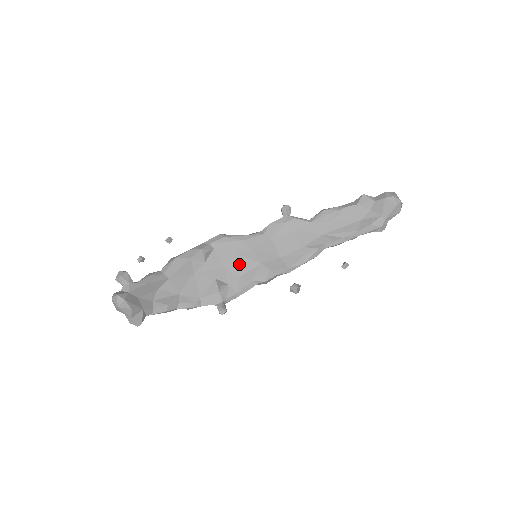
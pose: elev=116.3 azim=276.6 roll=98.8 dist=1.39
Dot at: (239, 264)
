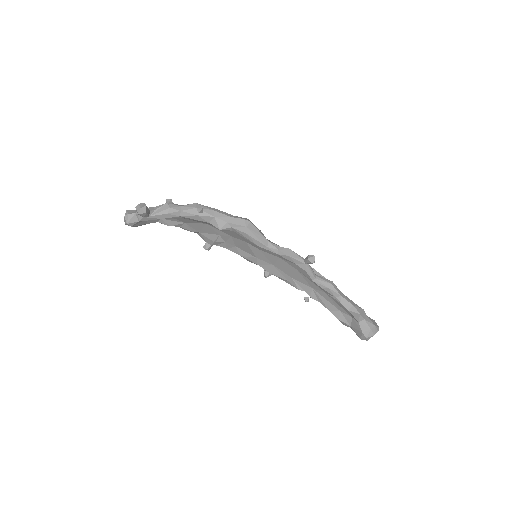
Dot at: (243, 245)
